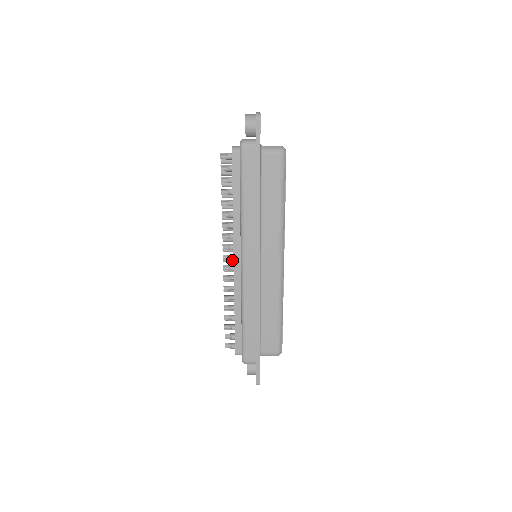
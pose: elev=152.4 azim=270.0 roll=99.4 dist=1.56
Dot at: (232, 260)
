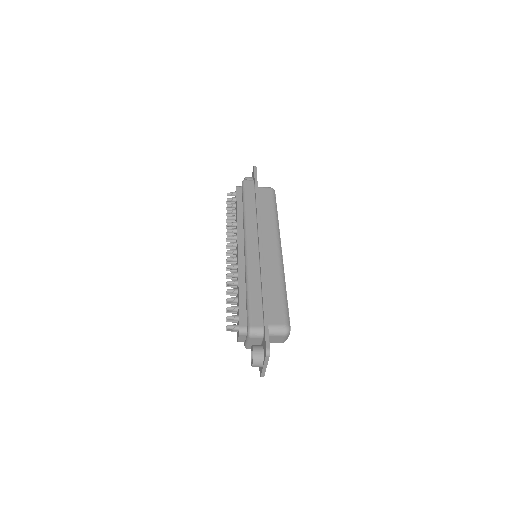
Dot at: (235, 252)
